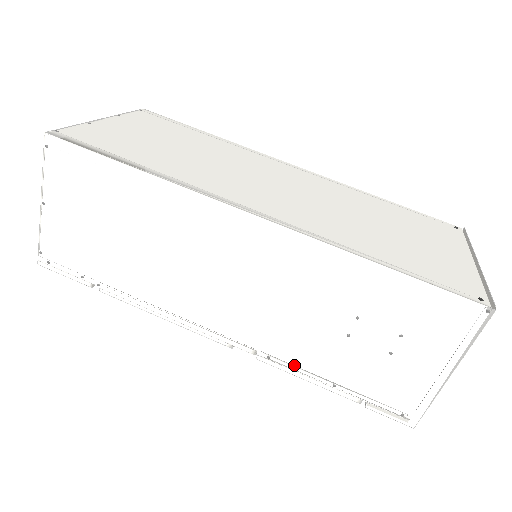
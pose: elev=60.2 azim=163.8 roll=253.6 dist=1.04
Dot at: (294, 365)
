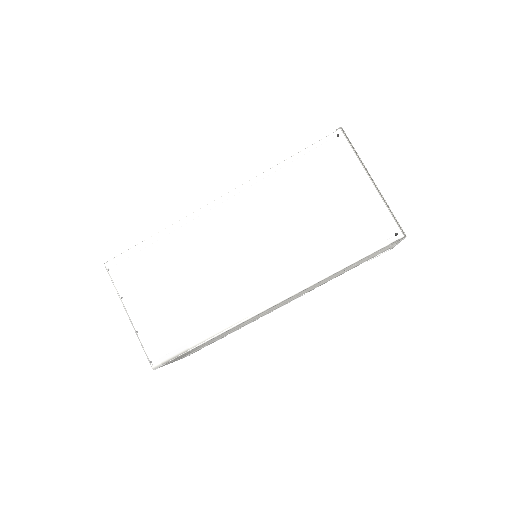
Dot at: (326, 282)
